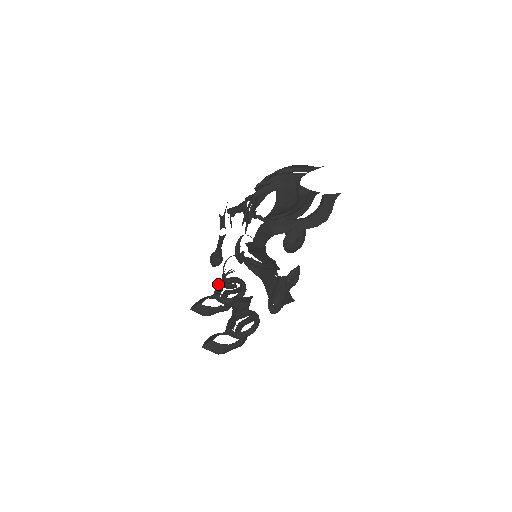
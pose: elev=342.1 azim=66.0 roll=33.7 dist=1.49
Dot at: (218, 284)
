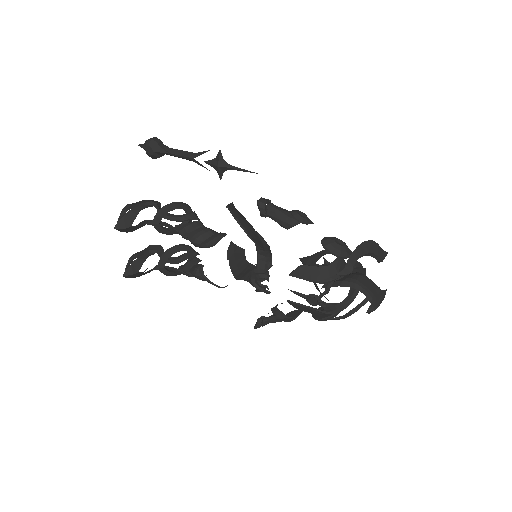
Dot at: (163, 210)
